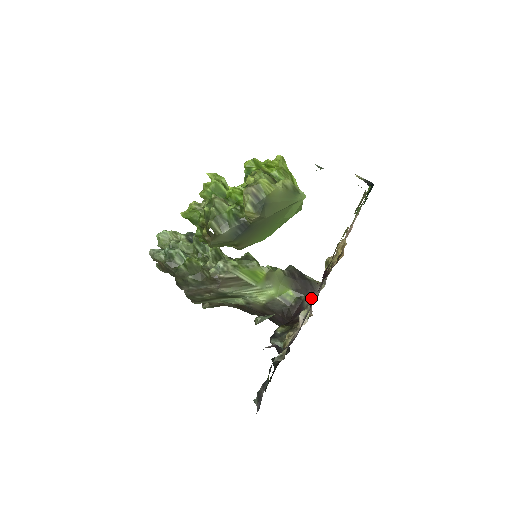
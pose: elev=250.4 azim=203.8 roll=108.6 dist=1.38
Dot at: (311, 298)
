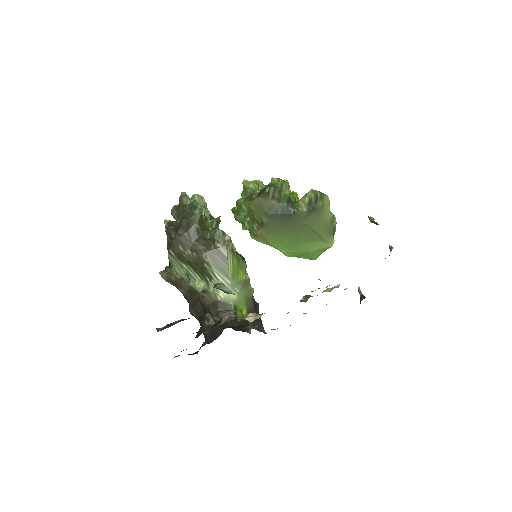
Dot at: (255, 329)
